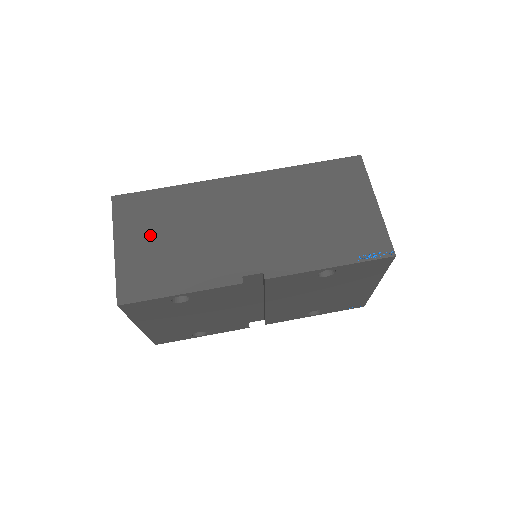
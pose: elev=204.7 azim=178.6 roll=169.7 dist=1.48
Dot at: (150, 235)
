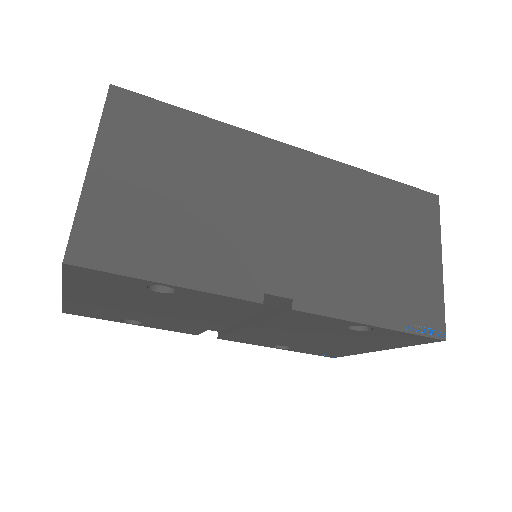
Dot at: (152, 173)
